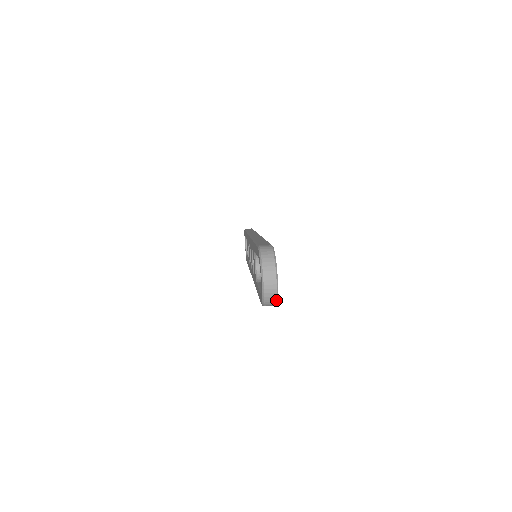
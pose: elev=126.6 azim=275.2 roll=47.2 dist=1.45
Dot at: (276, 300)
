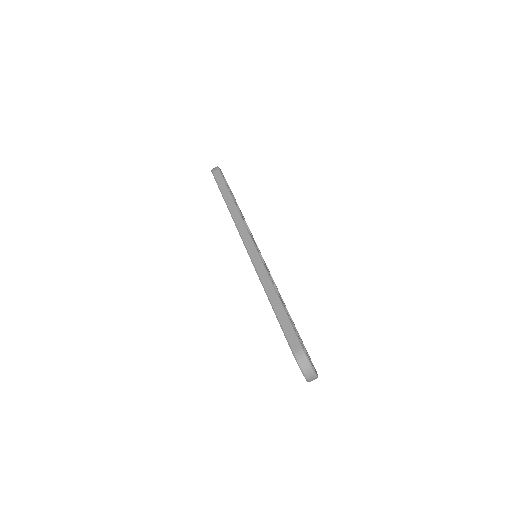
Dot at: occluded
